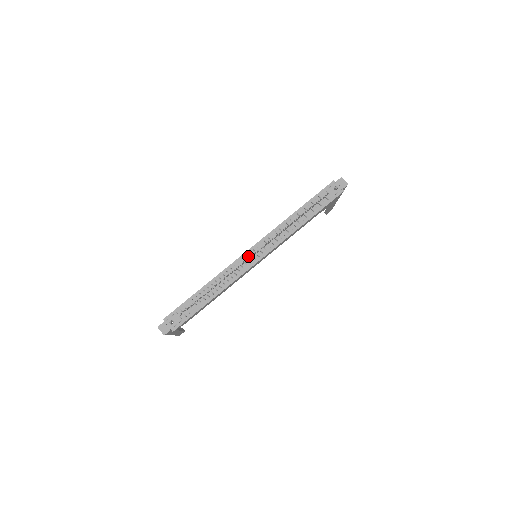
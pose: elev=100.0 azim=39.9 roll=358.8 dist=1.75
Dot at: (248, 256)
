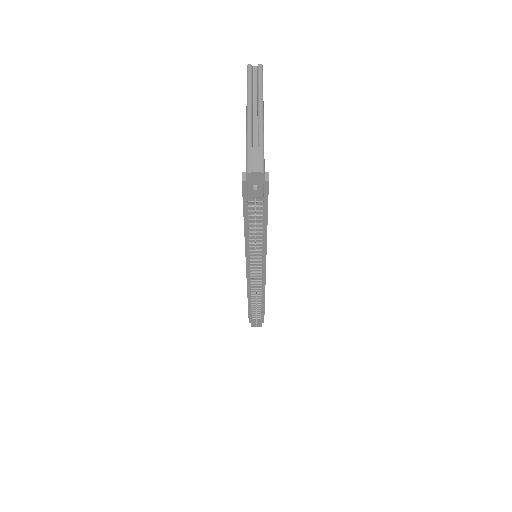
Dot at: (252, 277)
